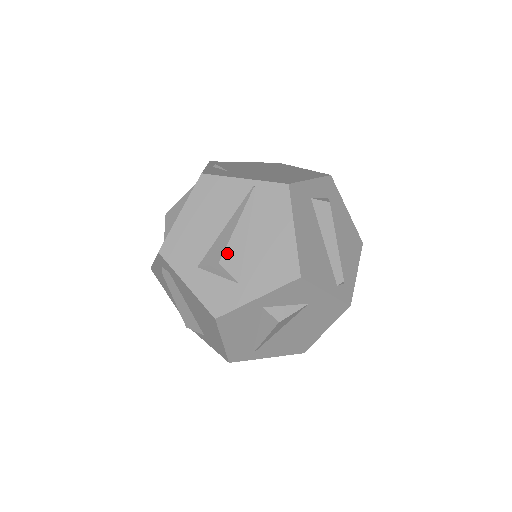
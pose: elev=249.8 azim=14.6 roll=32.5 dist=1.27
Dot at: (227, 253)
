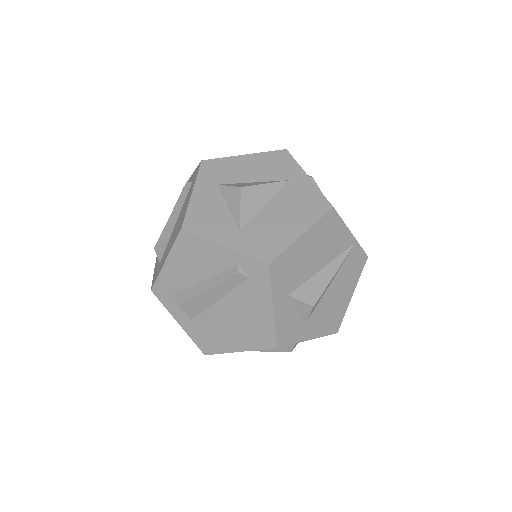
Dot at: occluded
